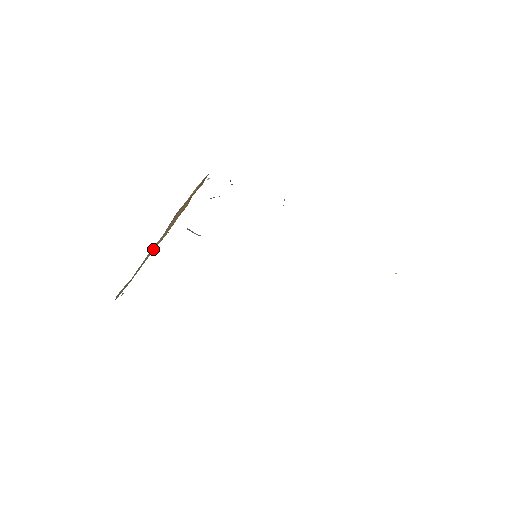
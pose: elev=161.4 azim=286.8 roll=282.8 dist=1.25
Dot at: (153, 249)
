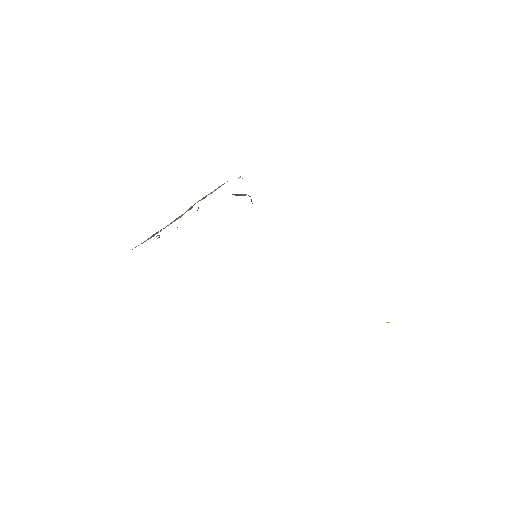
Dot at: (175, 220)
